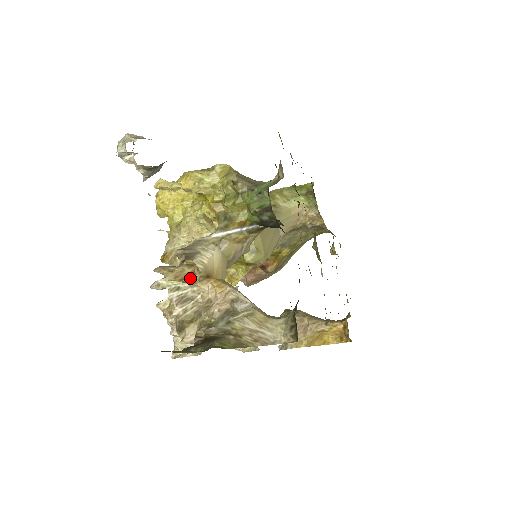
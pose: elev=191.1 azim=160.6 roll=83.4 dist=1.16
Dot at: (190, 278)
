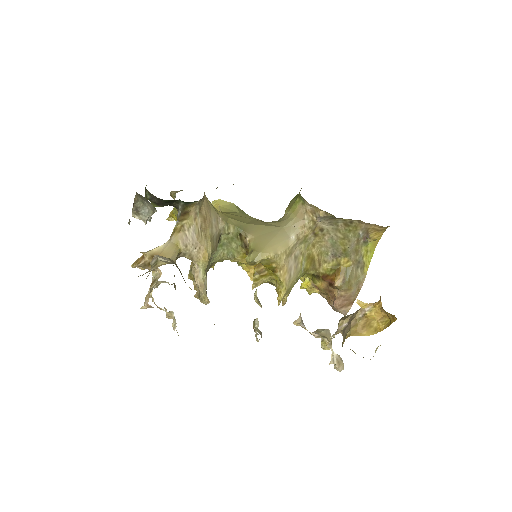
Dot at: (144, 262)
